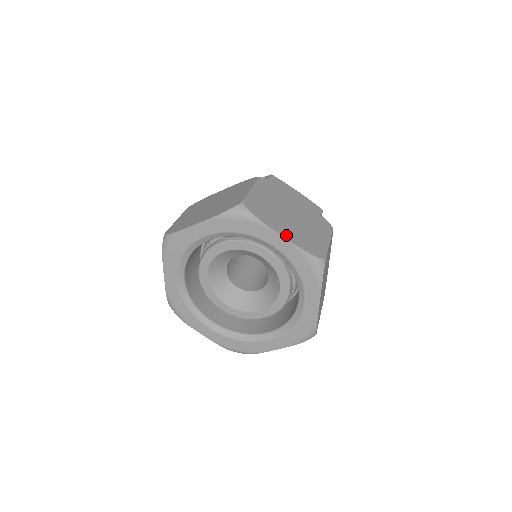
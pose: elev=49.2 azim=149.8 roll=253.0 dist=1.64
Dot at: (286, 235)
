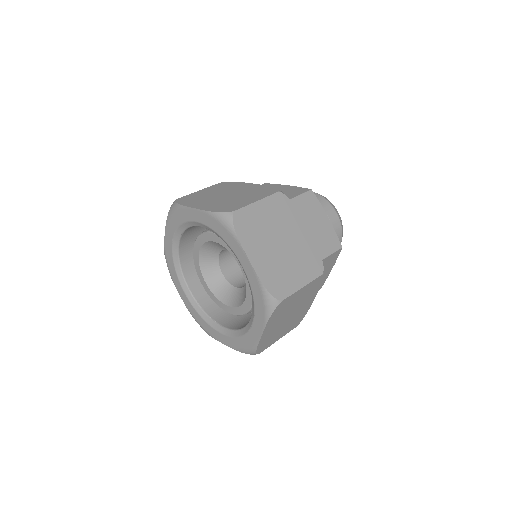
Dot at: (255, 261)
